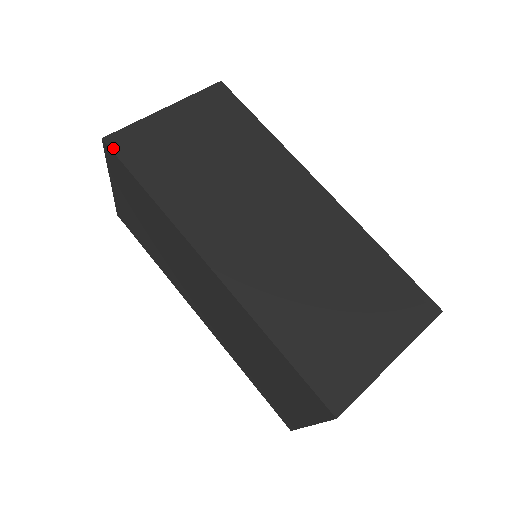
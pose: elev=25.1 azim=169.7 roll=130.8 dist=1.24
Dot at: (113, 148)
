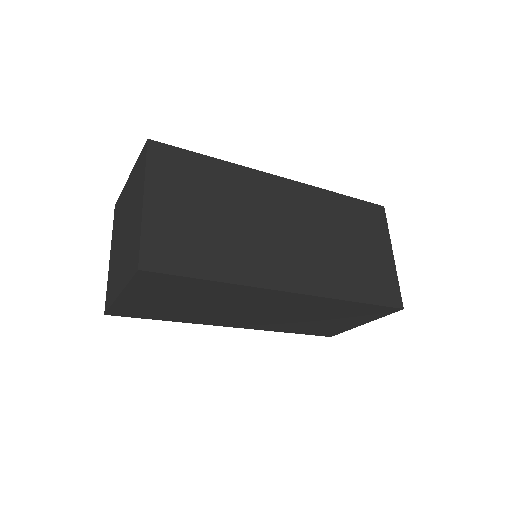
Dot at: (155, 270)
